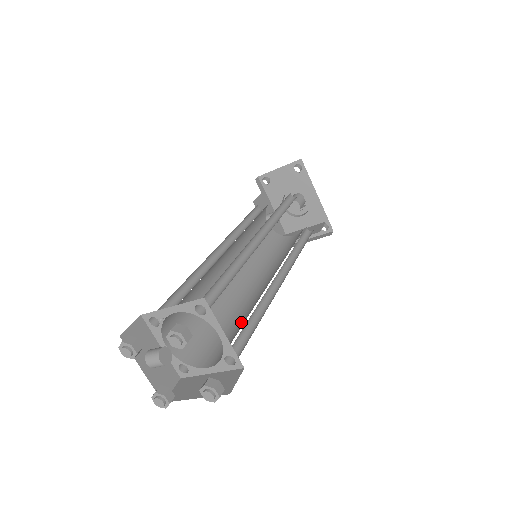
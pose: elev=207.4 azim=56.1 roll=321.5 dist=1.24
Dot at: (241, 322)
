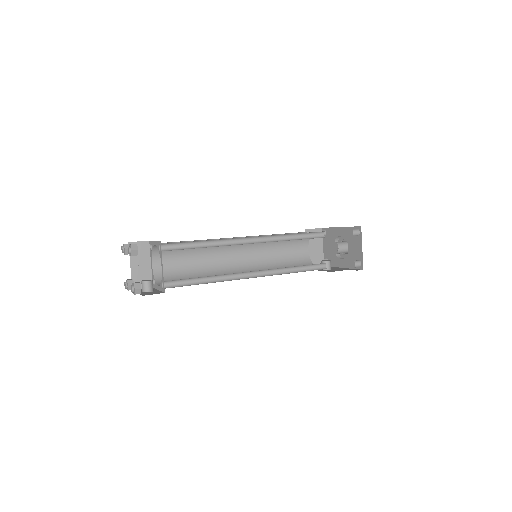
Dot at: occluded
